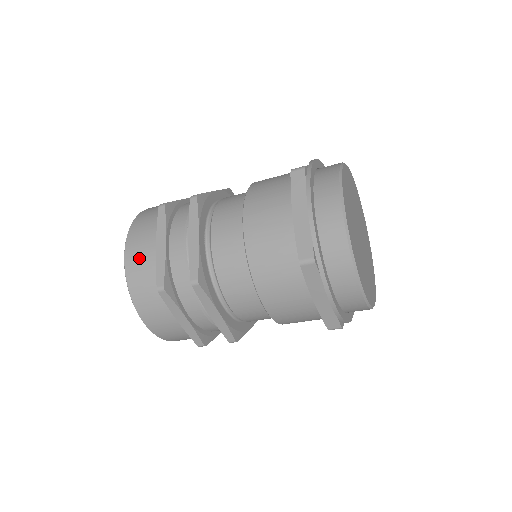
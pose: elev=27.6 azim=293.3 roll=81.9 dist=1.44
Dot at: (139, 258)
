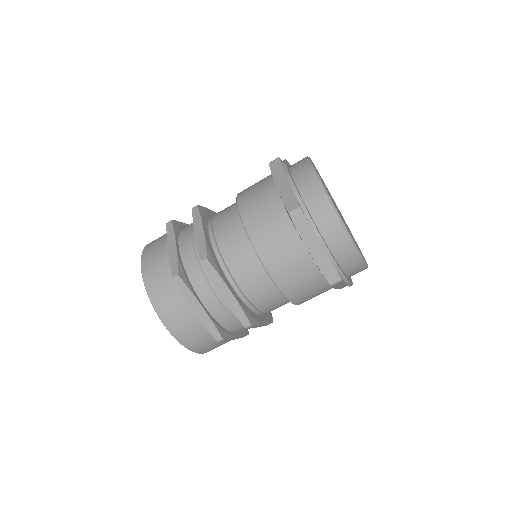
Dot at: (154, 263)
